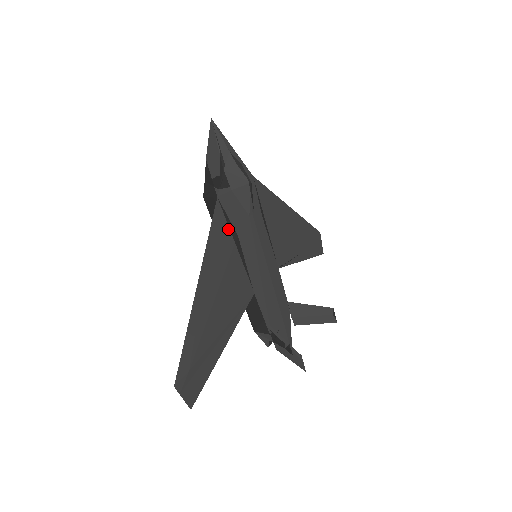
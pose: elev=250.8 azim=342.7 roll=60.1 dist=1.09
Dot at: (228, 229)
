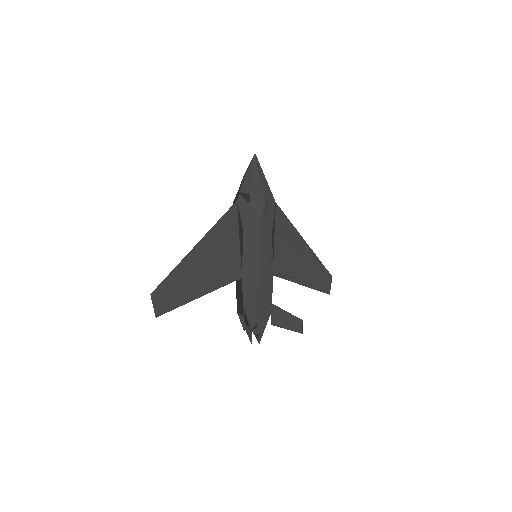
Dot at: (237, 224)
